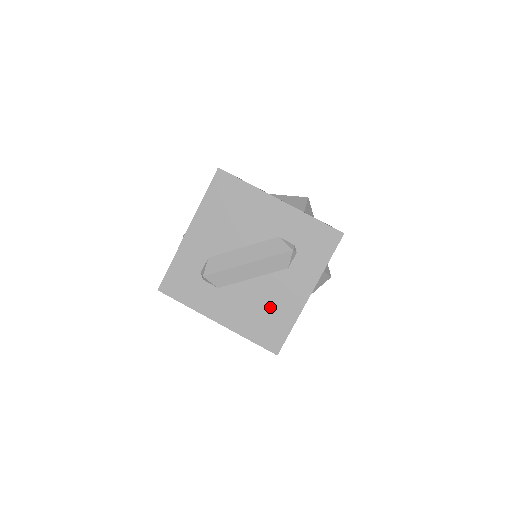
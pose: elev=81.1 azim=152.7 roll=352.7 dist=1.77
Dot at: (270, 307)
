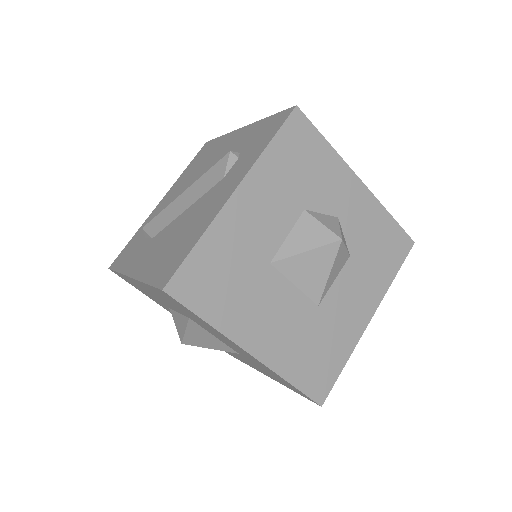
Dot at: (186, 230)
